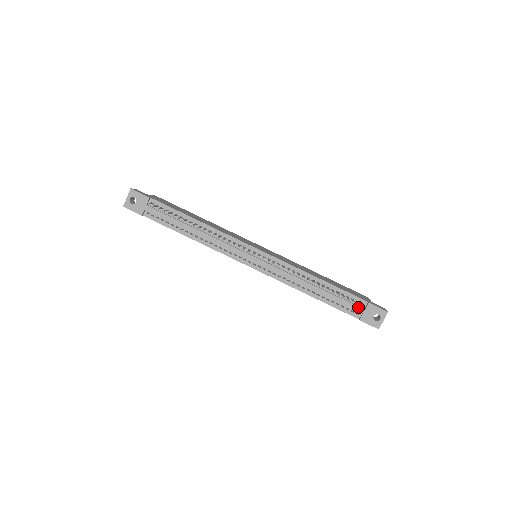
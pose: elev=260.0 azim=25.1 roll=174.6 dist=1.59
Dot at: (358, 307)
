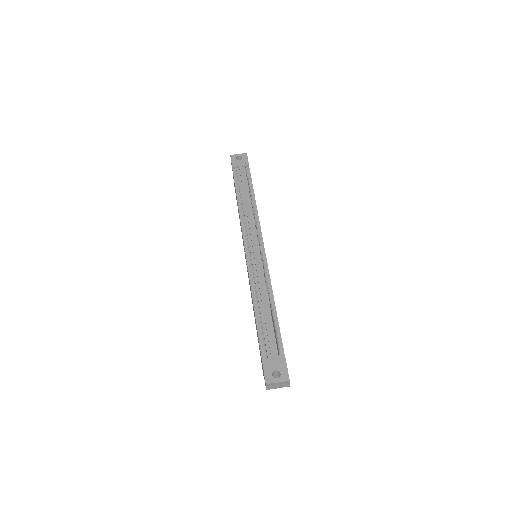
Dot at: (274, 350)
